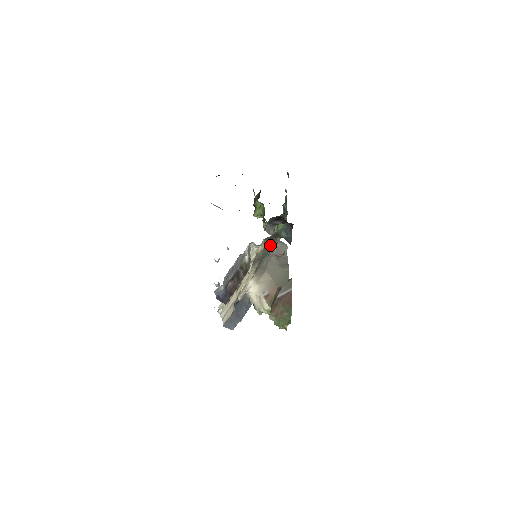
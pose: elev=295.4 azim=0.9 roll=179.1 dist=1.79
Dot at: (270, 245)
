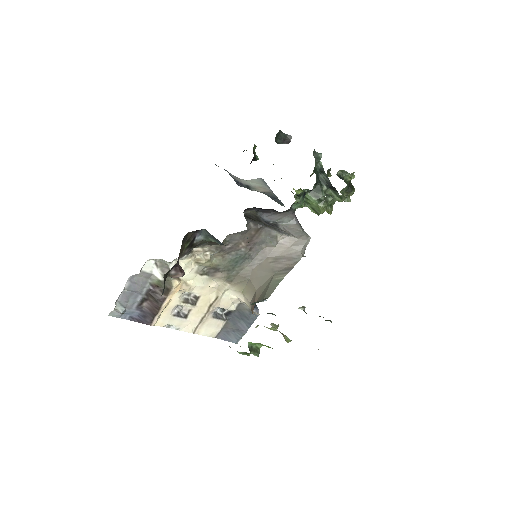
Dot at: (244, 247)
